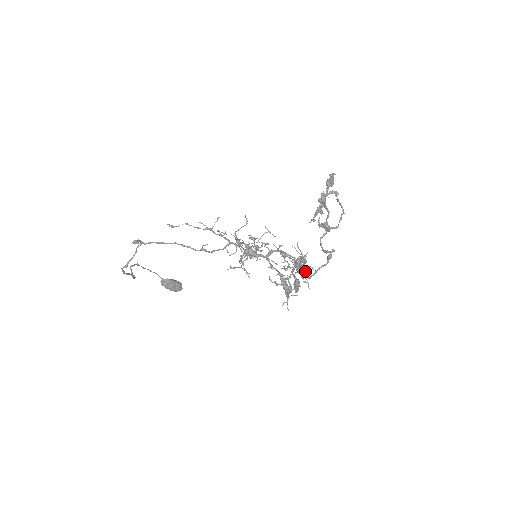
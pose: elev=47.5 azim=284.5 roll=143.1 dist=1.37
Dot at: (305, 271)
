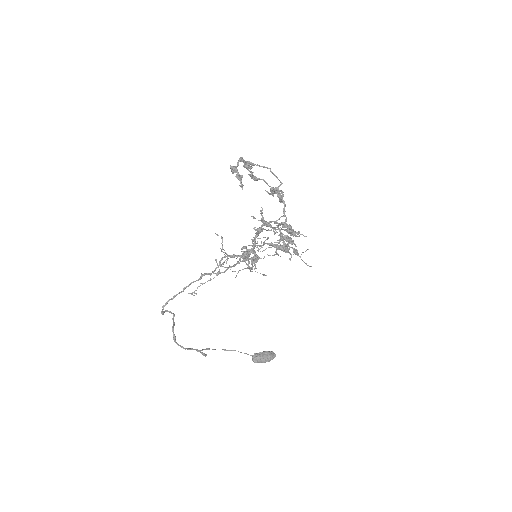
Dot at: (291, 229)
